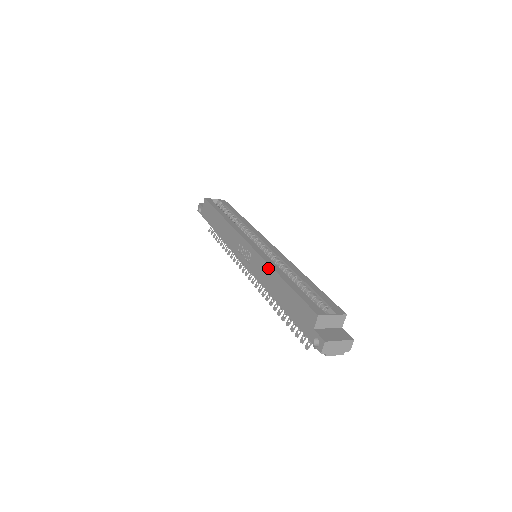
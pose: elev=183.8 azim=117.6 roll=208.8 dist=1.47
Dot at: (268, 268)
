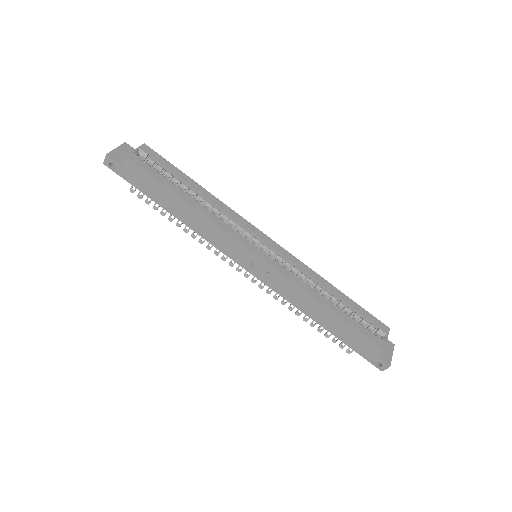
Dot at: (304, 294)
